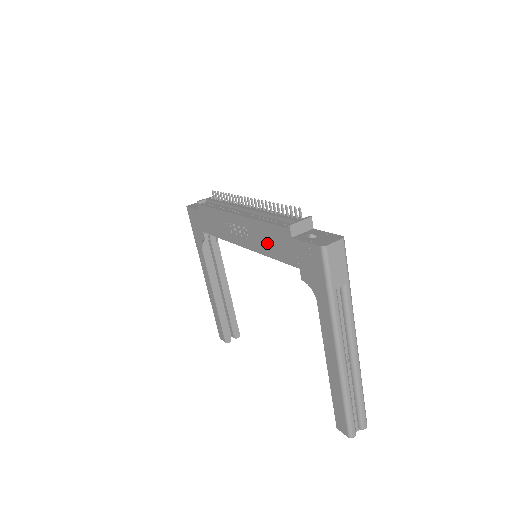
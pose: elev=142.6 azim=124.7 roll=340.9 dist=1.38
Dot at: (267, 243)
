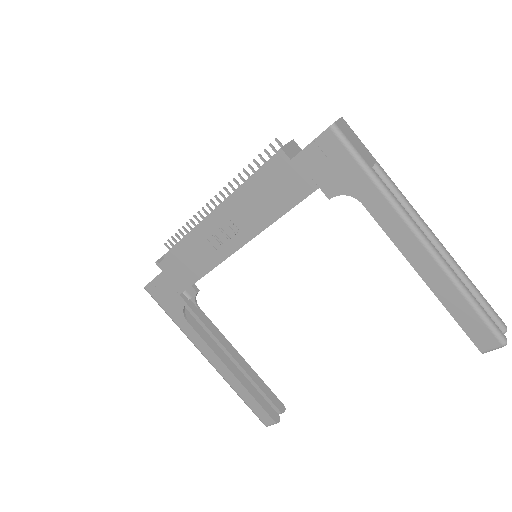
Dot at: (265, 205)
